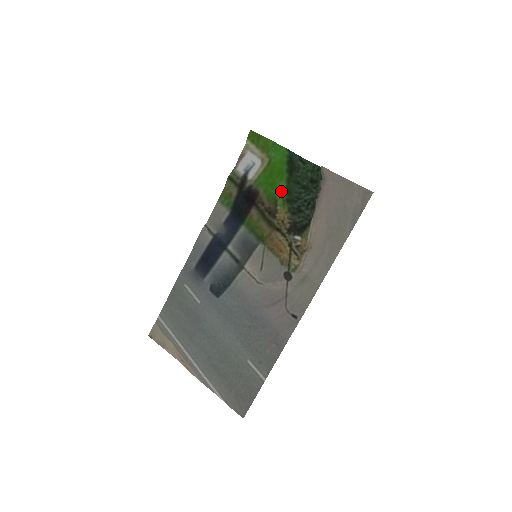
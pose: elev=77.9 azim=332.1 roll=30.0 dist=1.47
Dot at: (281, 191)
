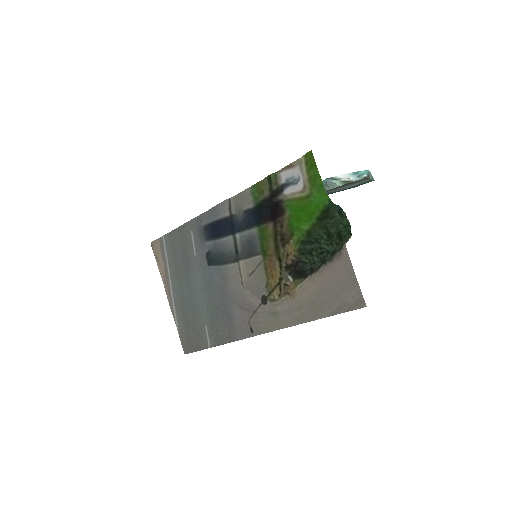
Dot at: (301, 230)
